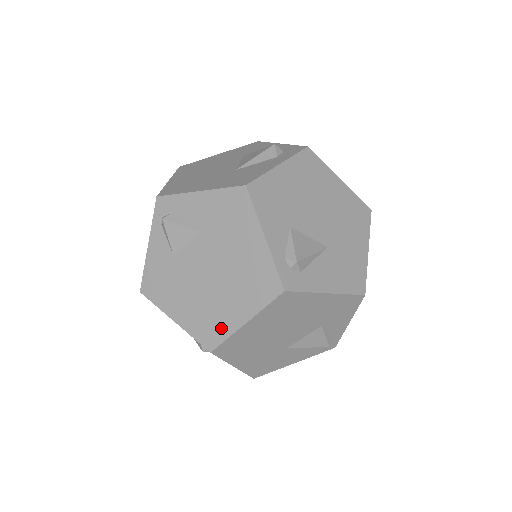
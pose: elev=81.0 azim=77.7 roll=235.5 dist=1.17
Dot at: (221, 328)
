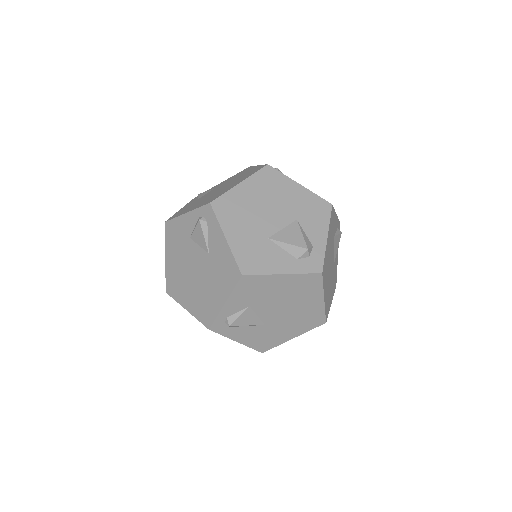
Dot at: (177, 294)
